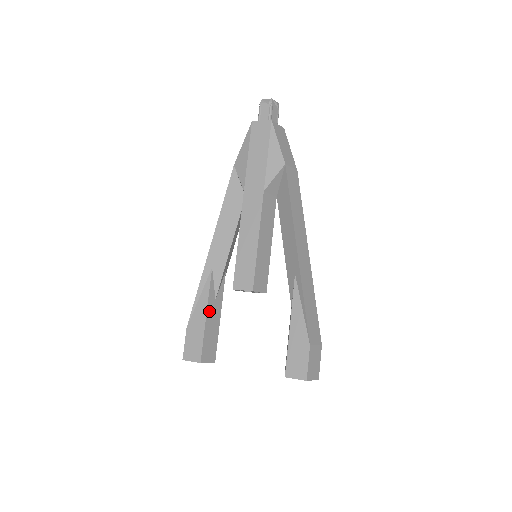
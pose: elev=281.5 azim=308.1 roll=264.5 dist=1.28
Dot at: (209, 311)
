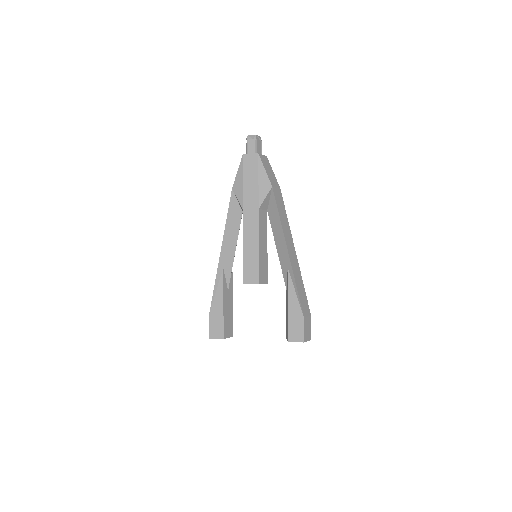
Dot at: (225, 300)
